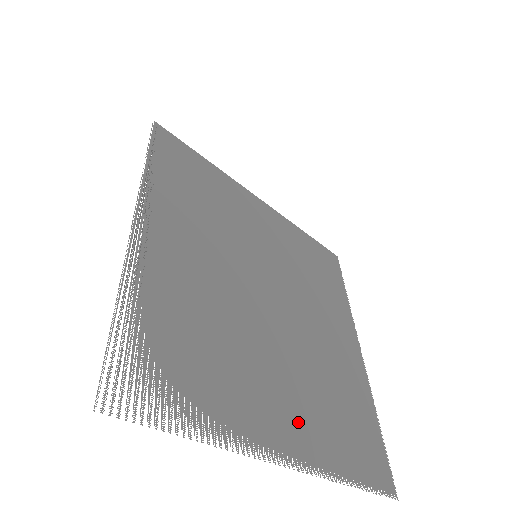
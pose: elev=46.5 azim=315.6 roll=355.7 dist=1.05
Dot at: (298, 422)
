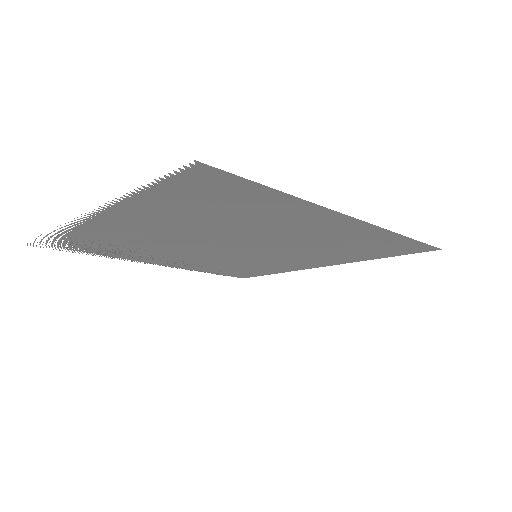
Dot at: (141, 221)
